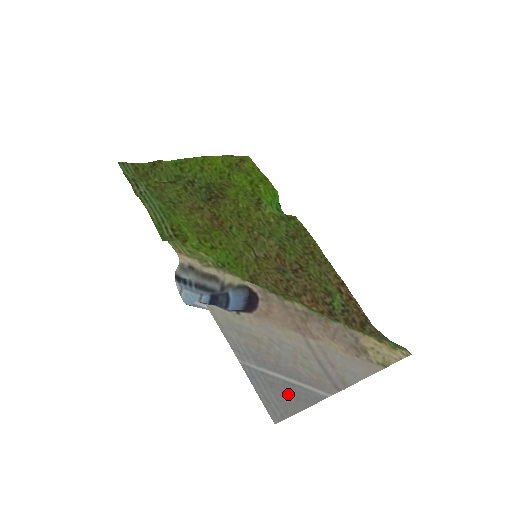
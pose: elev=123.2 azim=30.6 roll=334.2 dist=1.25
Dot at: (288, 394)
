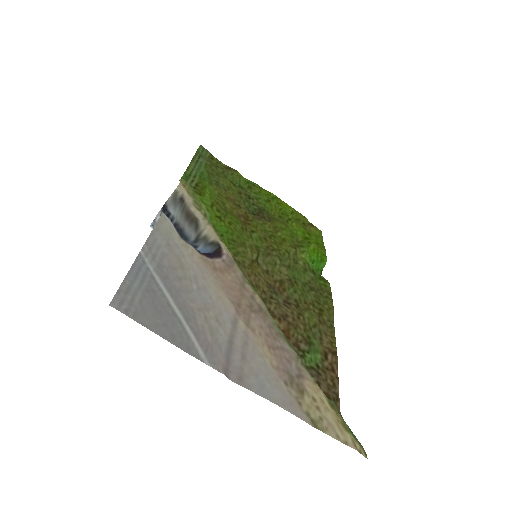
Dot at: (159, 311)
